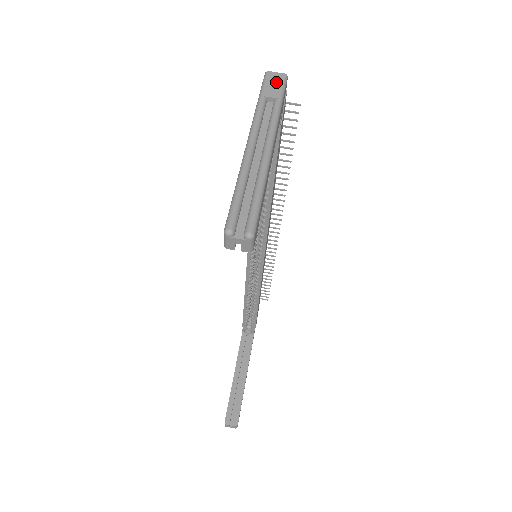
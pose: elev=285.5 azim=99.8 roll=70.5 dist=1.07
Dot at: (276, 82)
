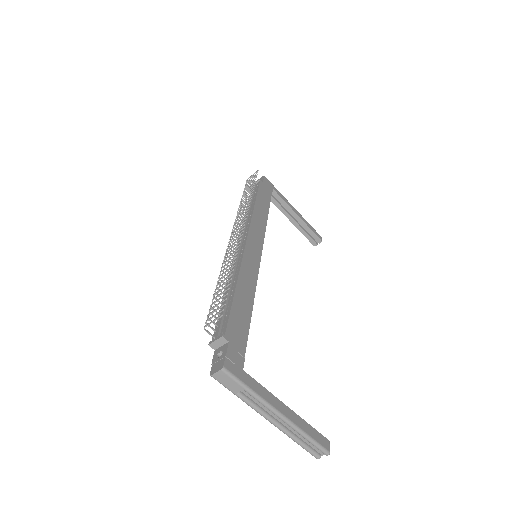
Dot at: (227, 380)
